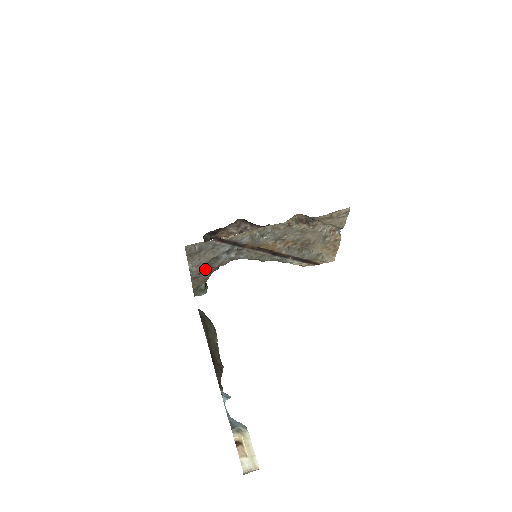
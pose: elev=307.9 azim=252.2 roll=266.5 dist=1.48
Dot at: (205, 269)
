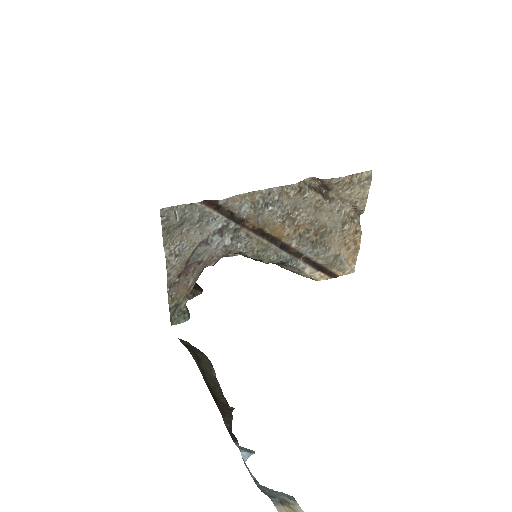
Dot at: (188, 266)
